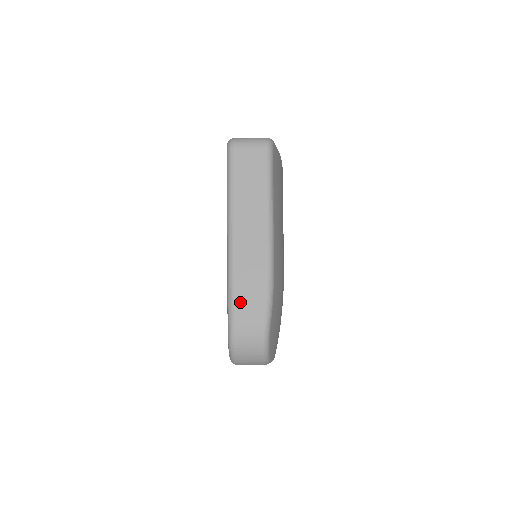
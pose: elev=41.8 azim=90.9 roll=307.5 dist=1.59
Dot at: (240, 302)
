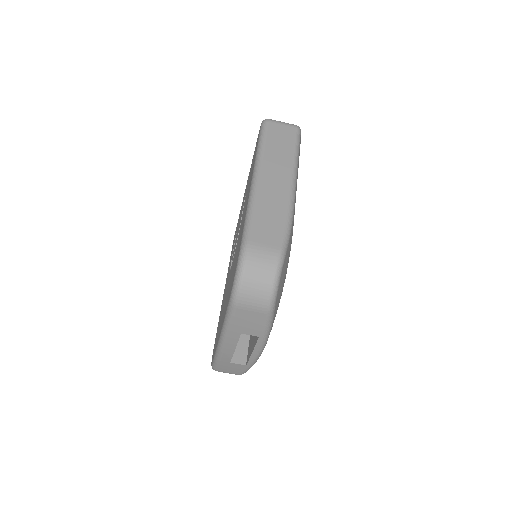
Dot at: (258, 225)
